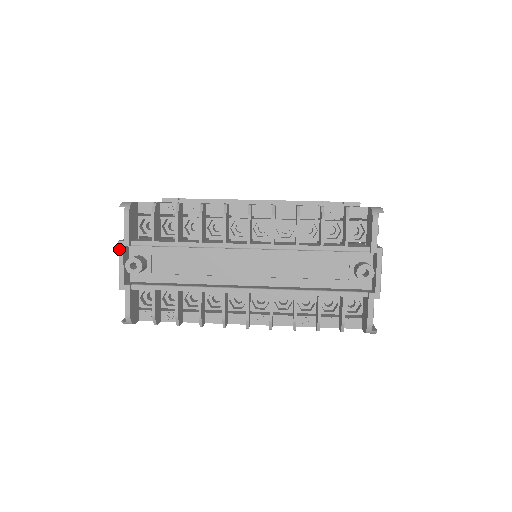
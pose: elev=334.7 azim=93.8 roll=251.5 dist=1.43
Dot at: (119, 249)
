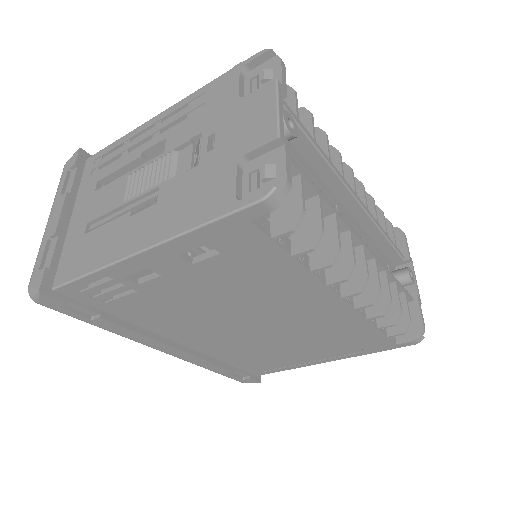
Dot at: (278, 89)
